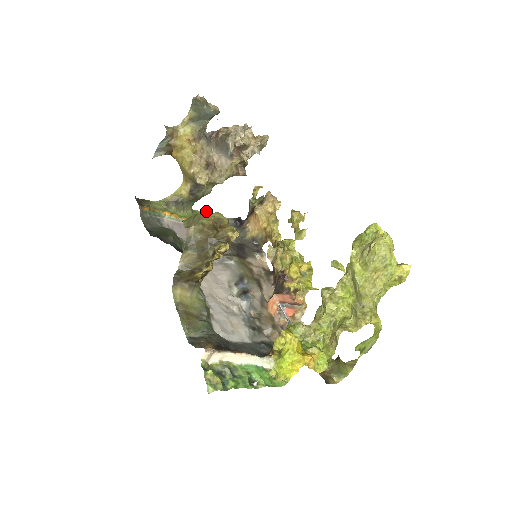
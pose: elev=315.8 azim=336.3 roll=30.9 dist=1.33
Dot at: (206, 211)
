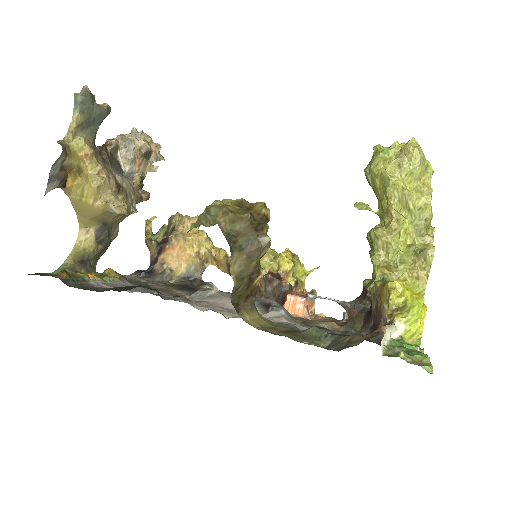
Dot at: (216, 200)
